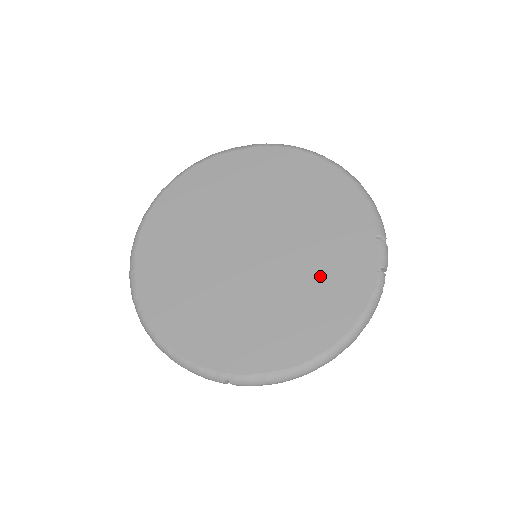
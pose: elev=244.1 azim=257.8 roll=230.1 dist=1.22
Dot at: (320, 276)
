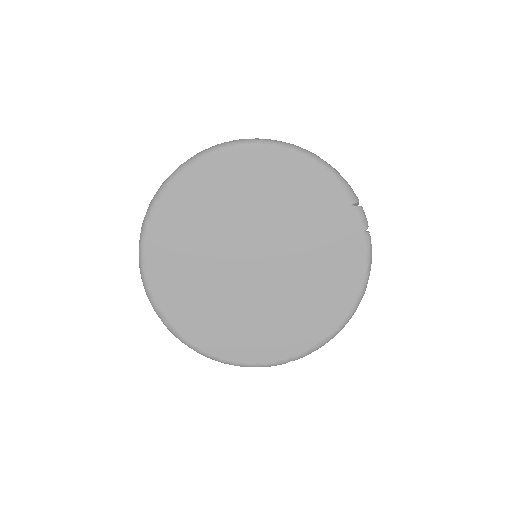
Dot at: (322, 259)
